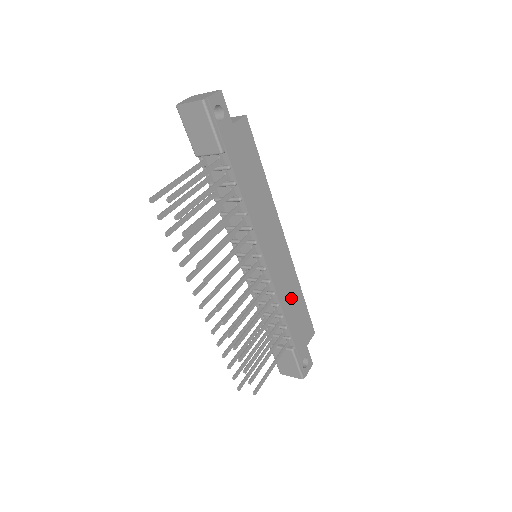
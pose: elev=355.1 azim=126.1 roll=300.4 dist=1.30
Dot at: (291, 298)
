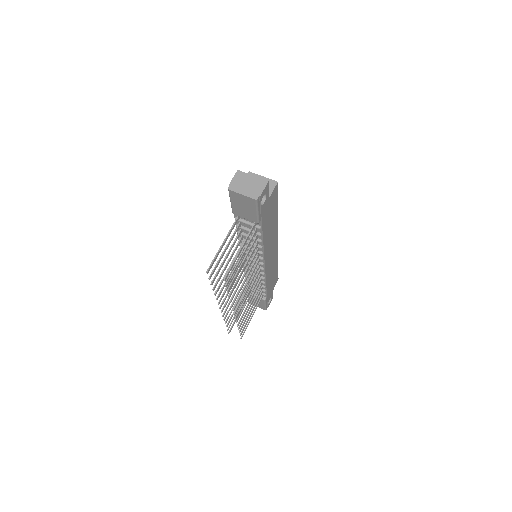
Dot at: (272, 273)
